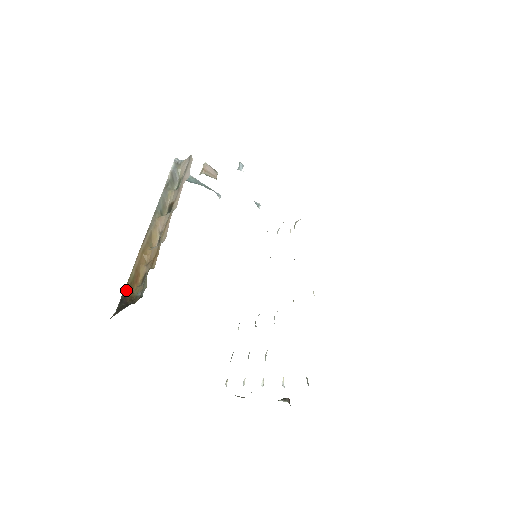
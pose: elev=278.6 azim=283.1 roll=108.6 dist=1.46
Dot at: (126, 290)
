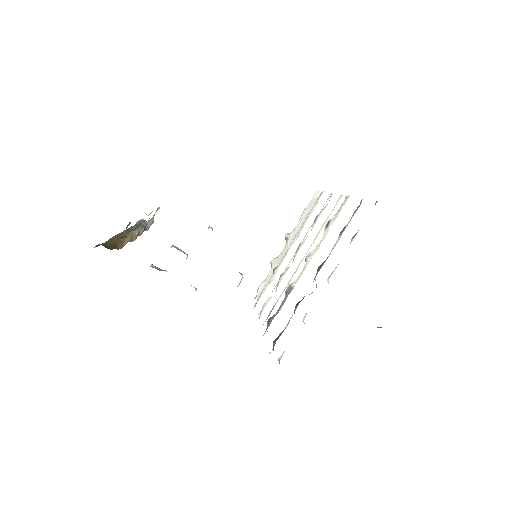
Dot at: occluded
